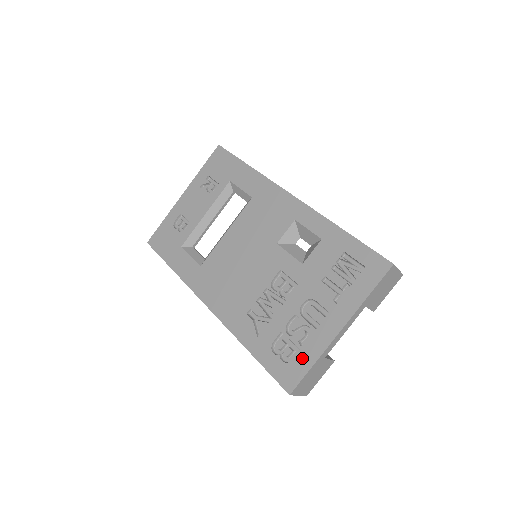
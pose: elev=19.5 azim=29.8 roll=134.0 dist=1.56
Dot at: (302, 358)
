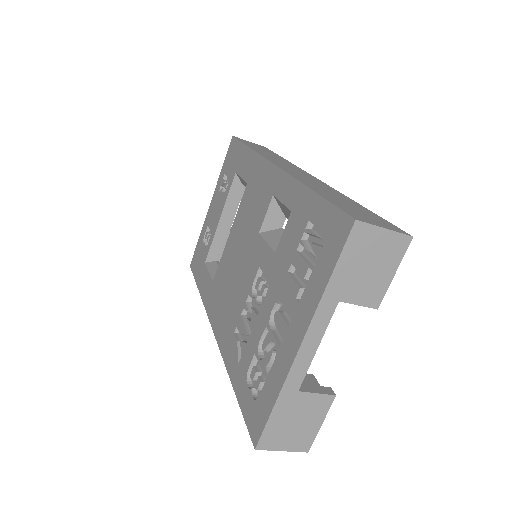
Dot at: (267, 392)
